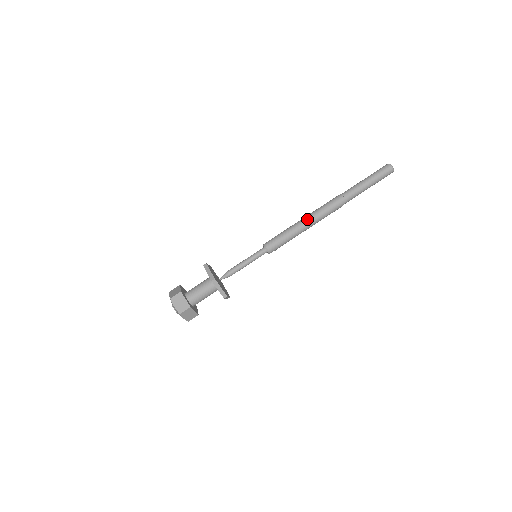
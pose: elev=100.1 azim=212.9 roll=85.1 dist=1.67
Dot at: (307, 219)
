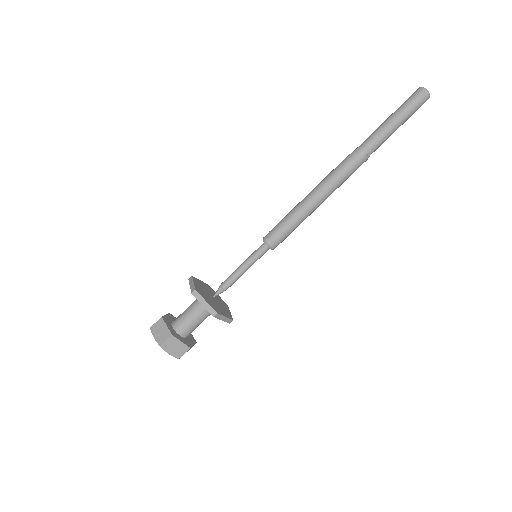
Dot at: (320, 195)
